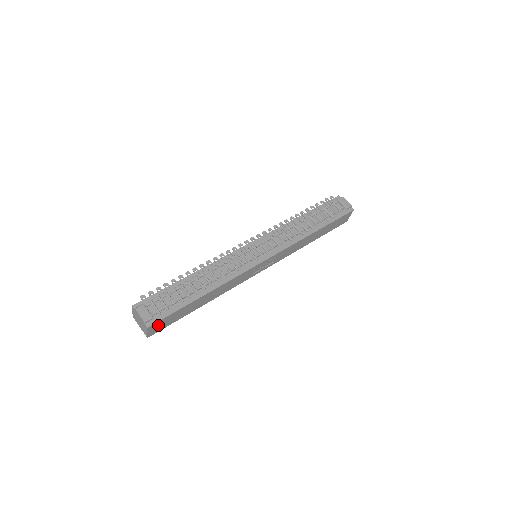
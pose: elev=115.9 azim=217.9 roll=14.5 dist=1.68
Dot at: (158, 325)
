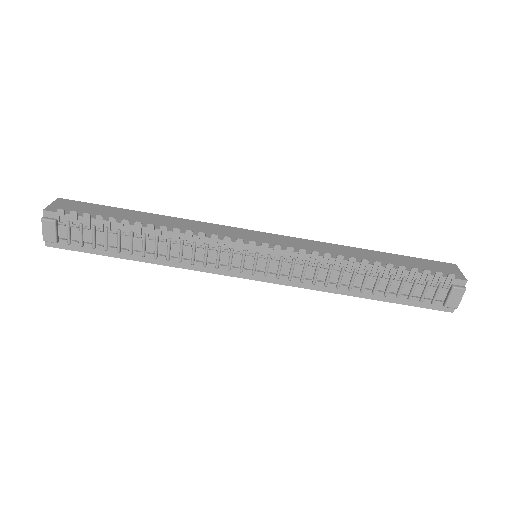
Dot at: occluded
